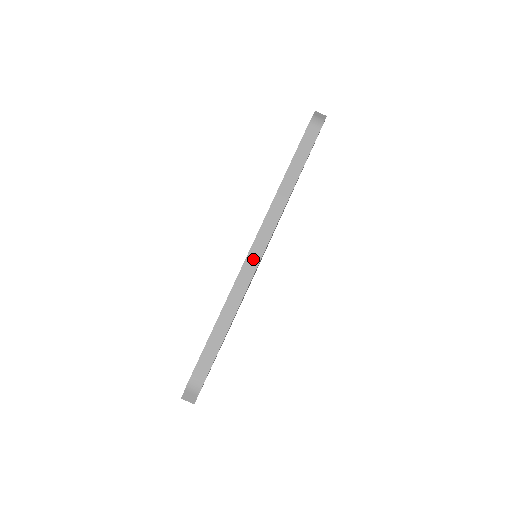
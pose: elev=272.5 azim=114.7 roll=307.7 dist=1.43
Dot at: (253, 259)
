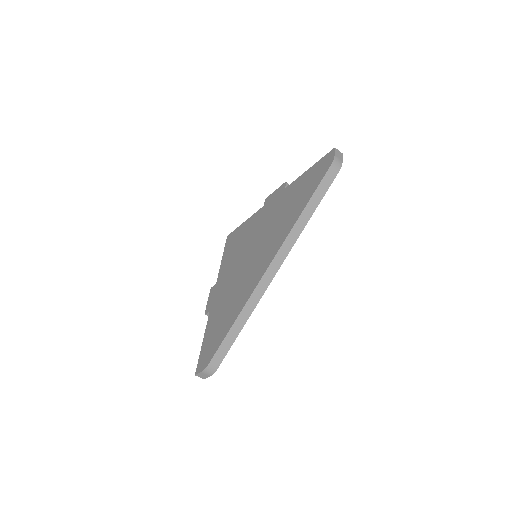
Dot at: (267, 279)
